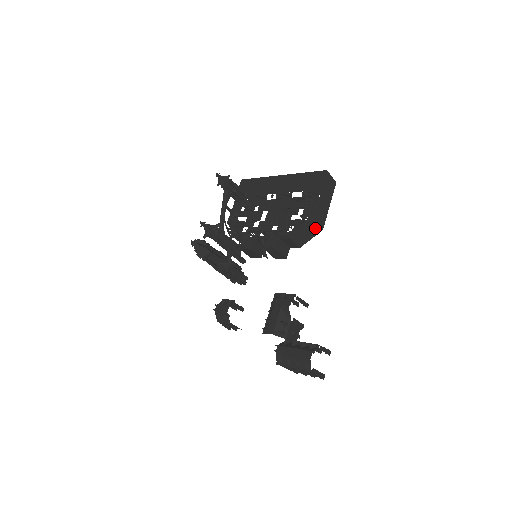
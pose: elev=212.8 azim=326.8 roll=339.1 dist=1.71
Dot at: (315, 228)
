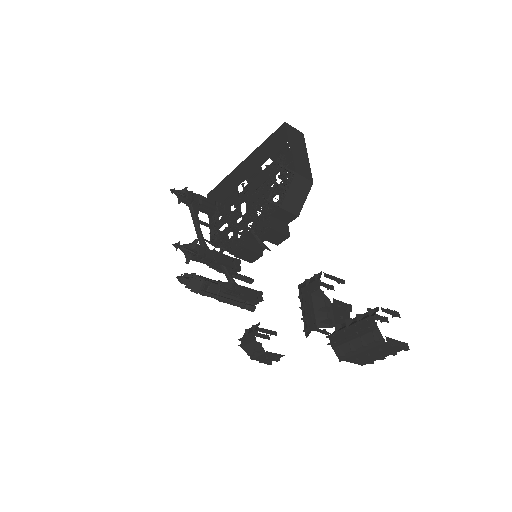
Dot at: (303, 184)
